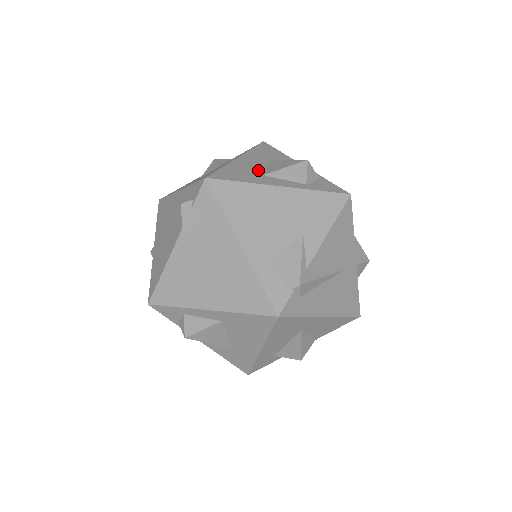
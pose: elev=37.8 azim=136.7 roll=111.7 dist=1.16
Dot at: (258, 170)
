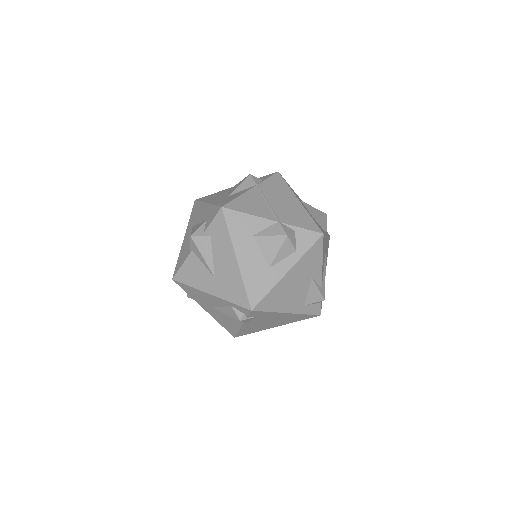
Dot at: (262, 264)
